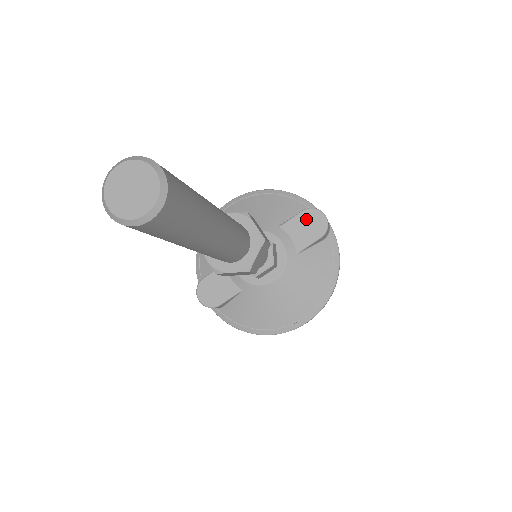
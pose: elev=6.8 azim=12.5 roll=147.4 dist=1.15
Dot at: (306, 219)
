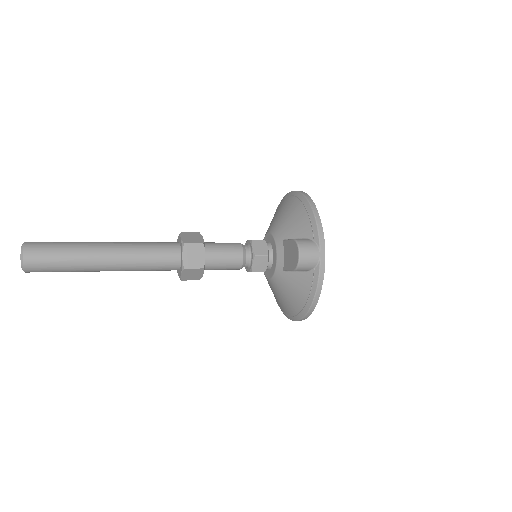
Dot at: (292, 248)
